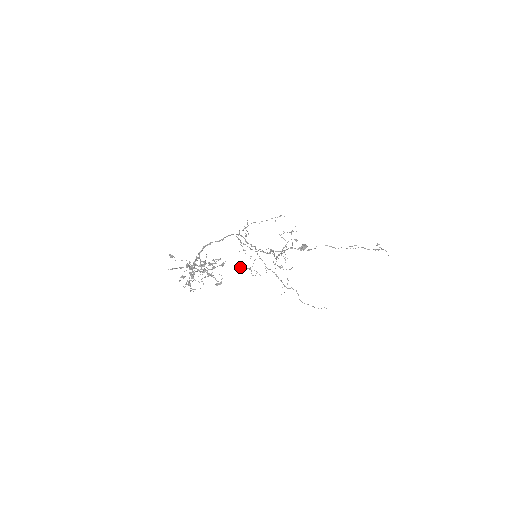
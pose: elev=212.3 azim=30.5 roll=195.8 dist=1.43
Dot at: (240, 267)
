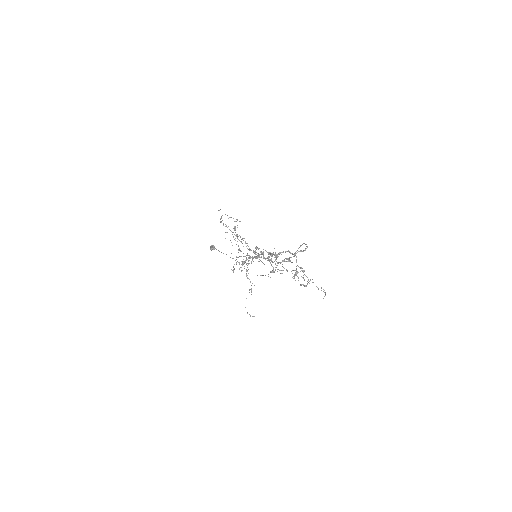
Dot at: (245, 260)
